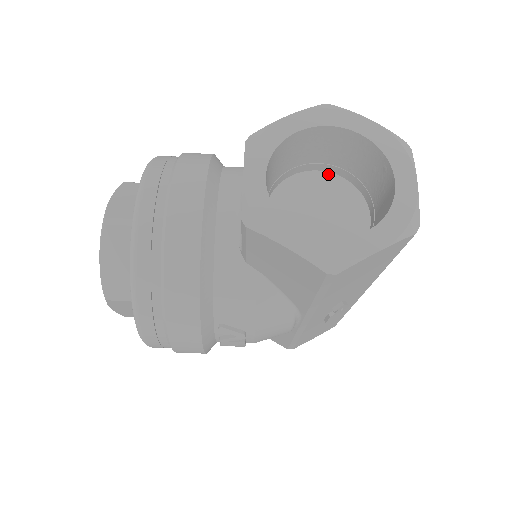
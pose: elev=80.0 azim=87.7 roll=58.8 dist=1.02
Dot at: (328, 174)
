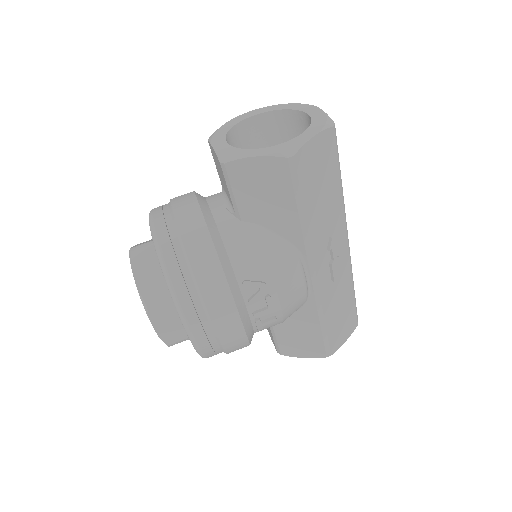
Dot at: occluded
